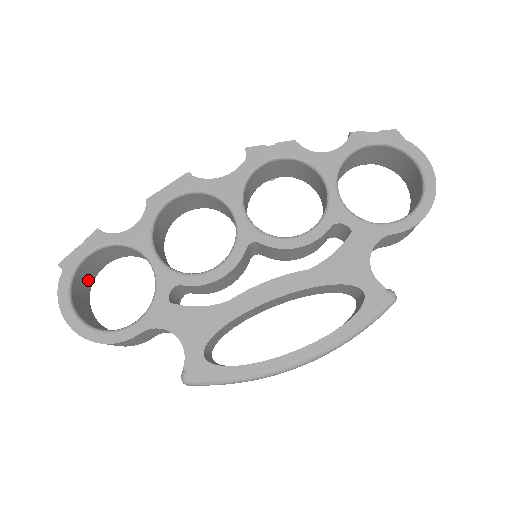
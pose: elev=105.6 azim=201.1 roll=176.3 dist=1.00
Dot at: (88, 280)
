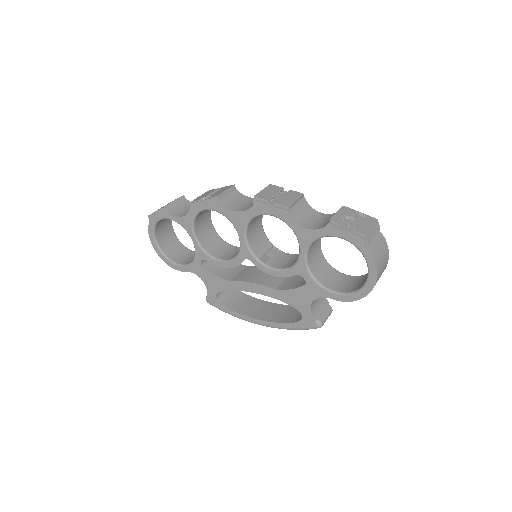
Dot at: occluded
